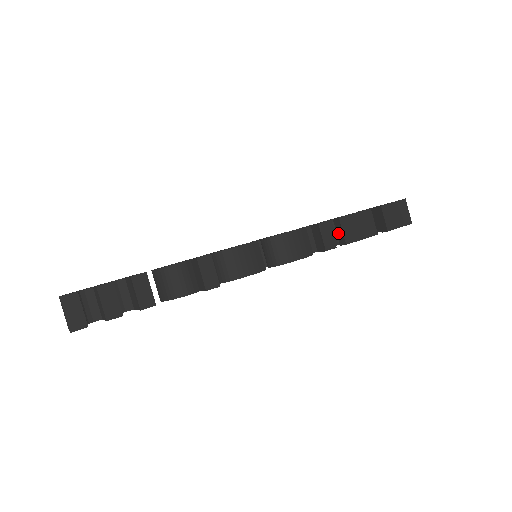
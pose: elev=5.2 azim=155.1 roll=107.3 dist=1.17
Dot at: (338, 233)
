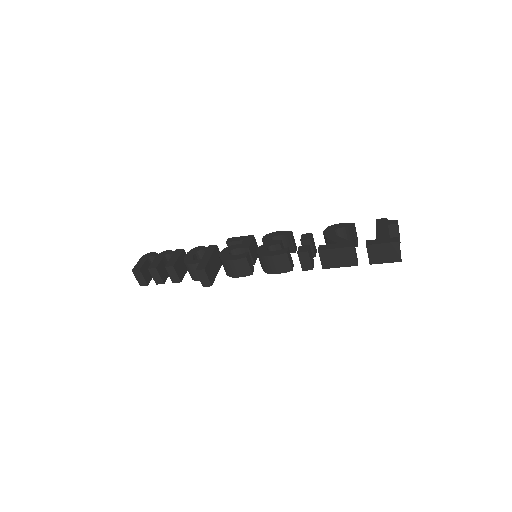
Dot at: occluded
